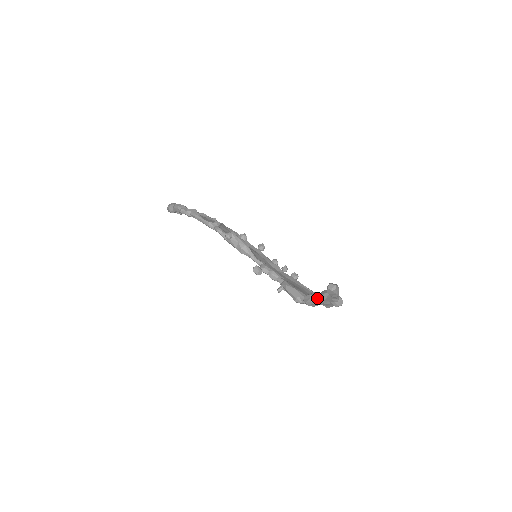
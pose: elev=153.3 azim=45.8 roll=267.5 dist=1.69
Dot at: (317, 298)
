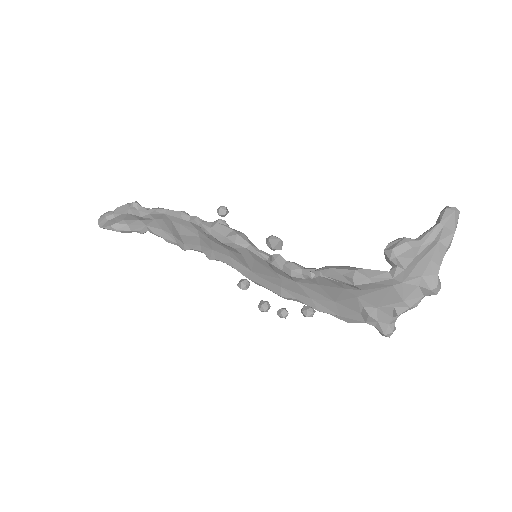
Dot at: (416, 239)
